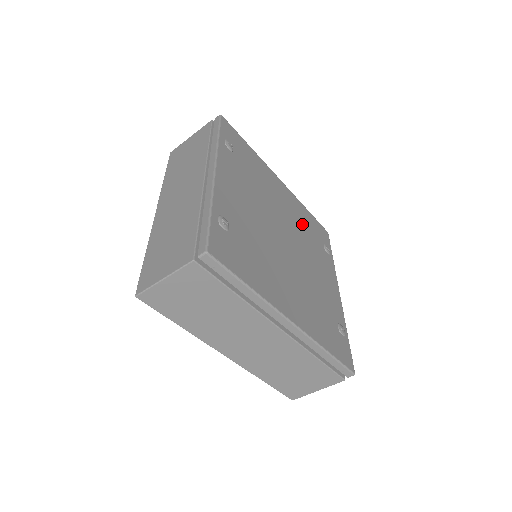
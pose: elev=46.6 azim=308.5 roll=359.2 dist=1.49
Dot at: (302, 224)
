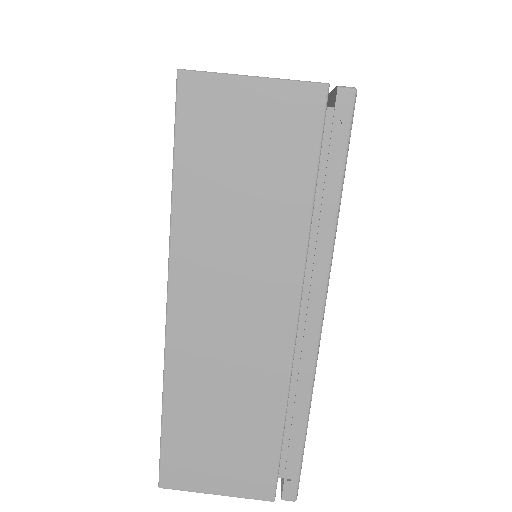
Dot at: occluded
